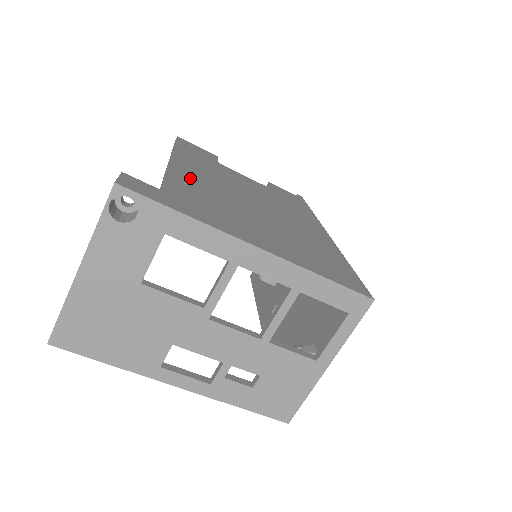
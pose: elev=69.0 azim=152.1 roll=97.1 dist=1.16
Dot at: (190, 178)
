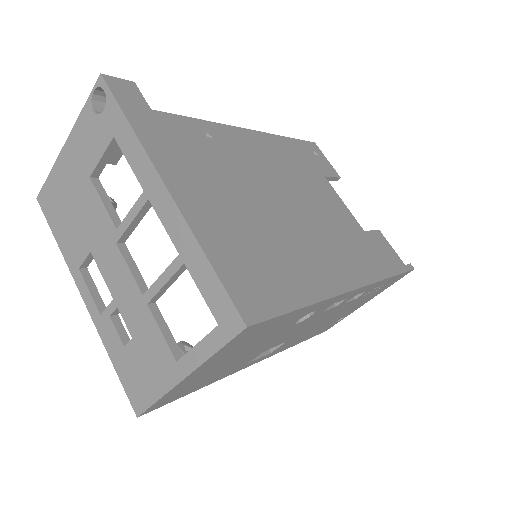
Dot at: (228, 140)
